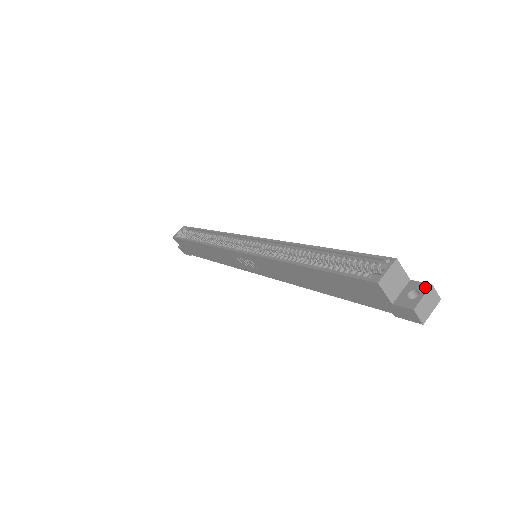
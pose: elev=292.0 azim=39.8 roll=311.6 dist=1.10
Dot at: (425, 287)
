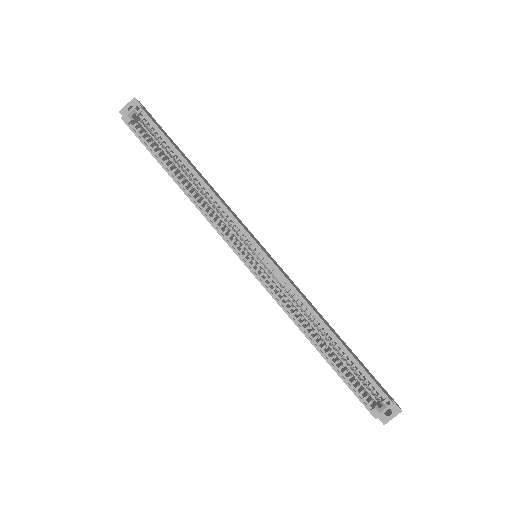
Dot at: (397, 411)
